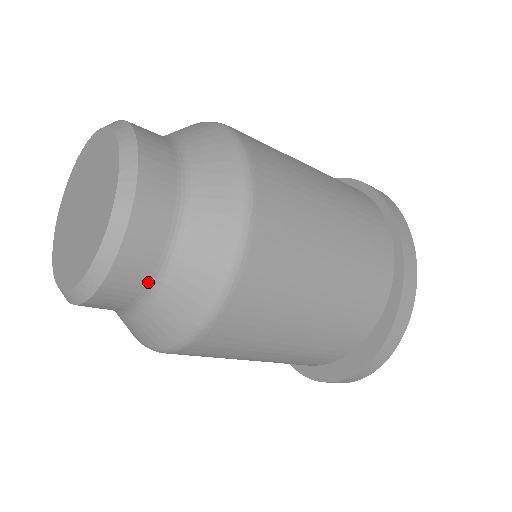
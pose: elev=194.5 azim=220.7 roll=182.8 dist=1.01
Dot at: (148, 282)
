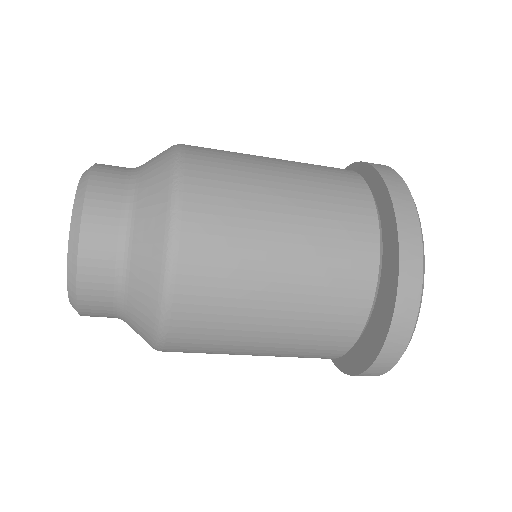
Dot at: (114, 286)
